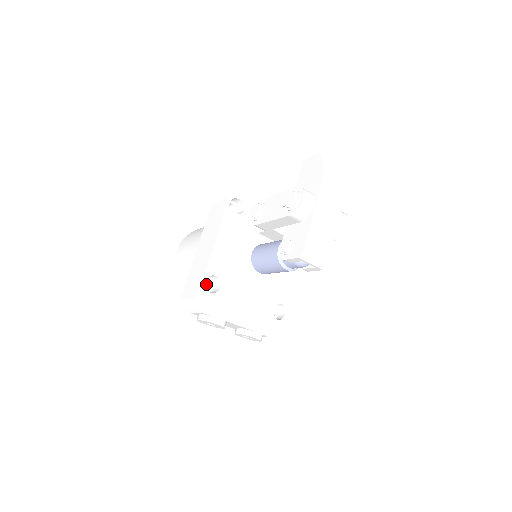
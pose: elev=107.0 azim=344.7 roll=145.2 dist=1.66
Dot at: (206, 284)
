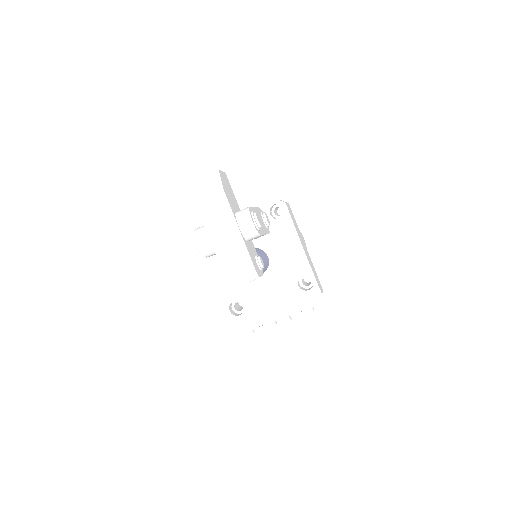
Dot at: occluded
